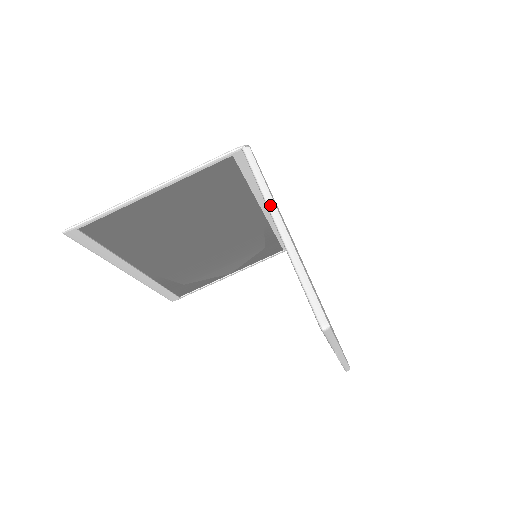
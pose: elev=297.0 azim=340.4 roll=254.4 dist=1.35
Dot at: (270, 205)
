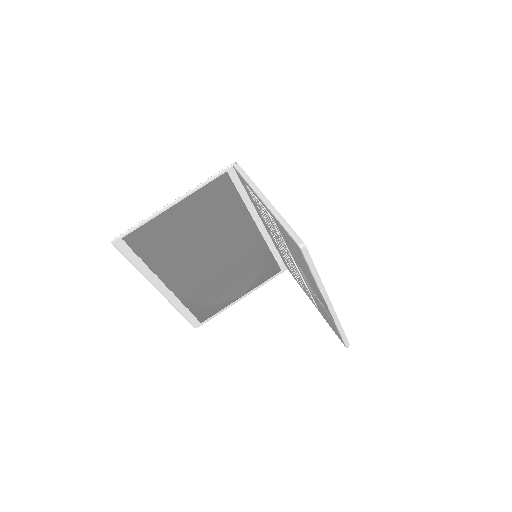
Dot at: (255, 189)
